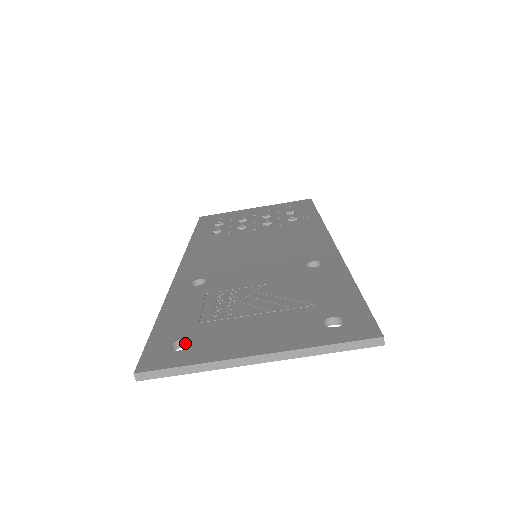
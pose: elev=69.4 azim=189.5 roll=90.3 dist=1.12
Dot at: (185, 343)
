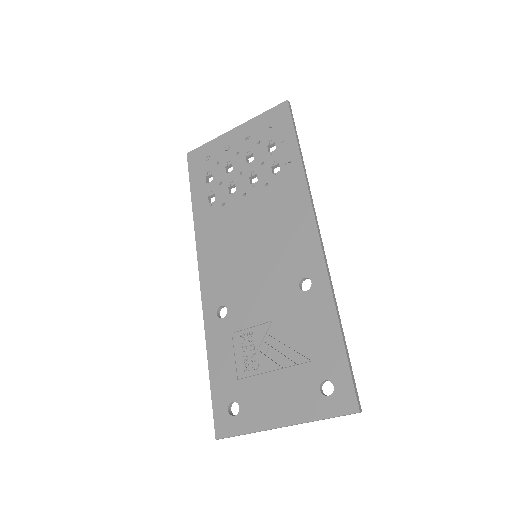
Dot at: occluded
